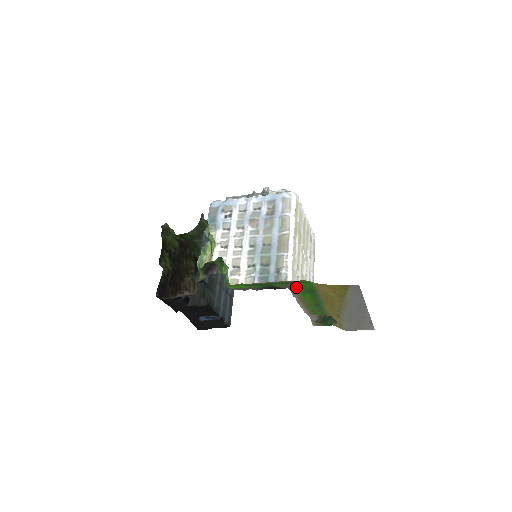
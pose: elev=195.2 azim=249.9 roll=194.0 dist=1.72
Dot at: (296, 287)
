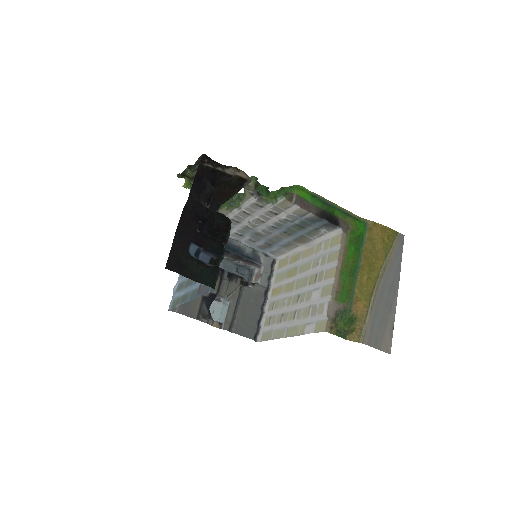
Dot at: (350, 227)
